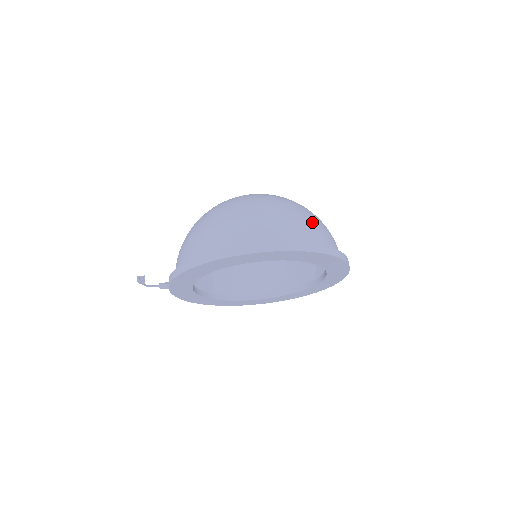
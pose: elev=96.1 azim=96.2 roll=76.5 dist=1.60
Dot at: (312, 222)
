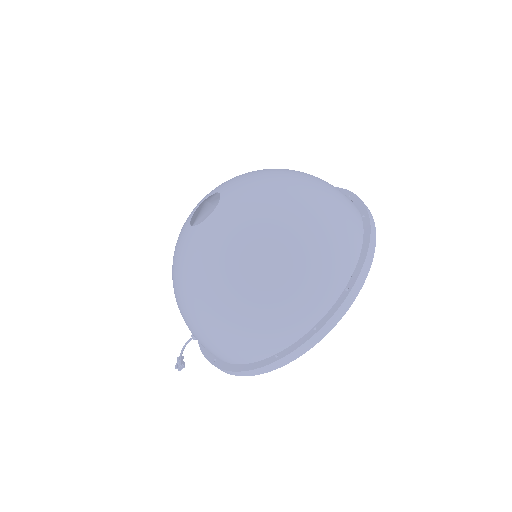
Dot at: (311, 268)
